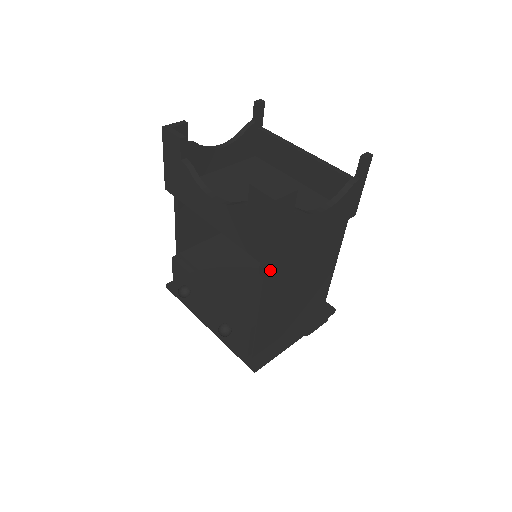
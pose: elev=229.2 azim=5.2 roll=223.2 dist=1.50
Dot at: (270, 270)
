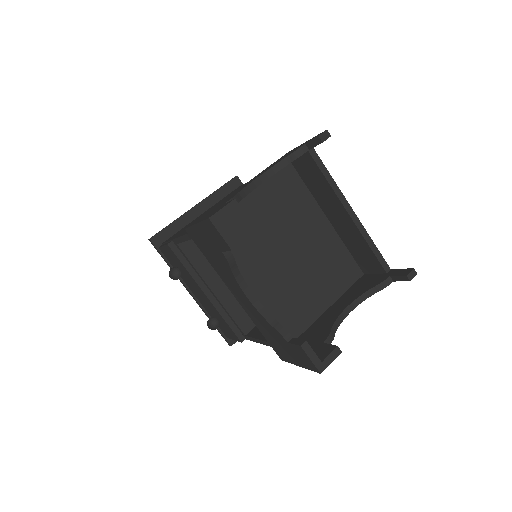
Dot at: occluded
